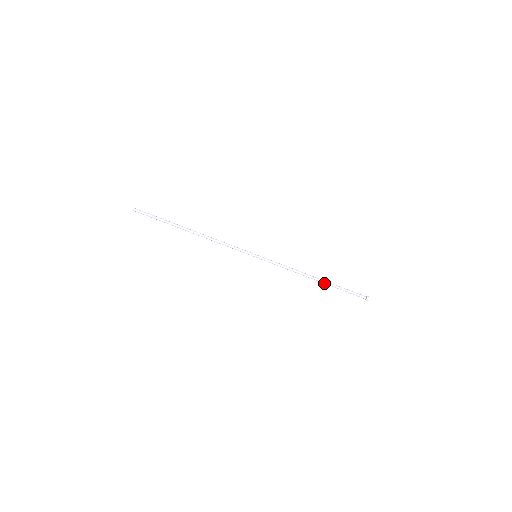
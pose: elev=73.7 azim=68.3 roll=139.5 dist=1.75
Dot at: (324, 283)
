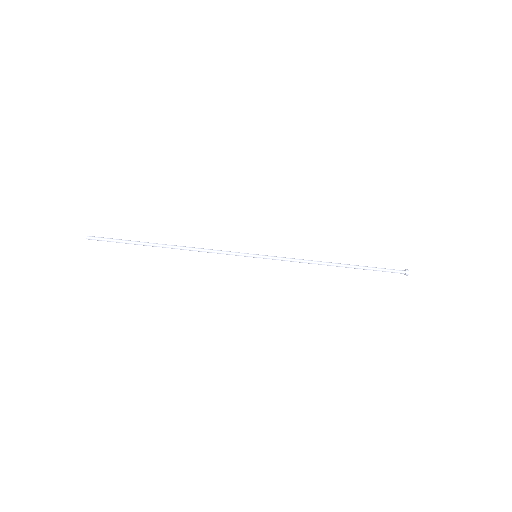
Dot at: (349, 267)
